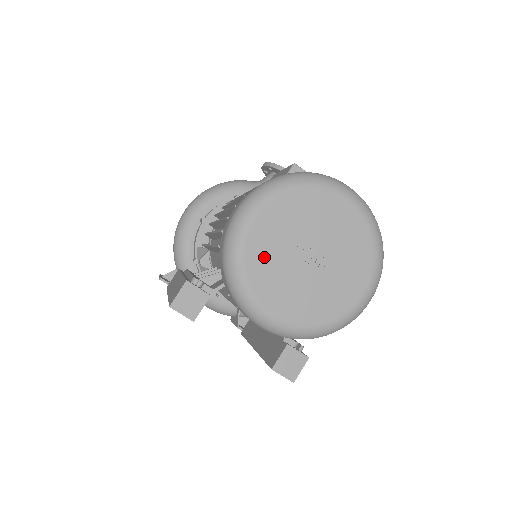
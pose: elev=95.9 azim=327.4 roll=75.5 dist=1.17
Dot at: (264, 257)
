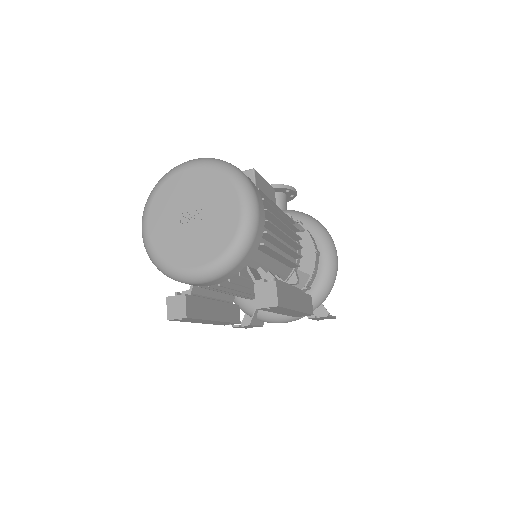
Dot at: (166, 241)
